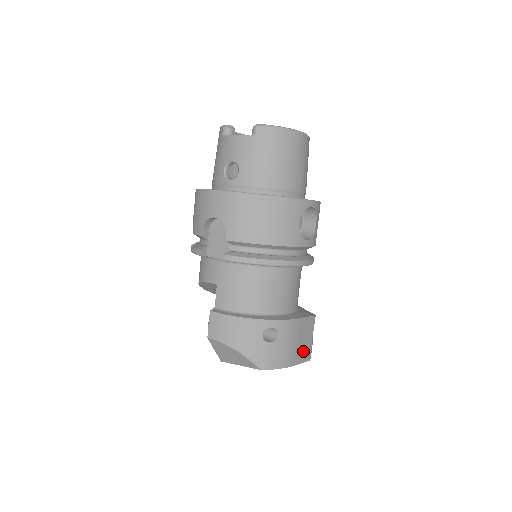
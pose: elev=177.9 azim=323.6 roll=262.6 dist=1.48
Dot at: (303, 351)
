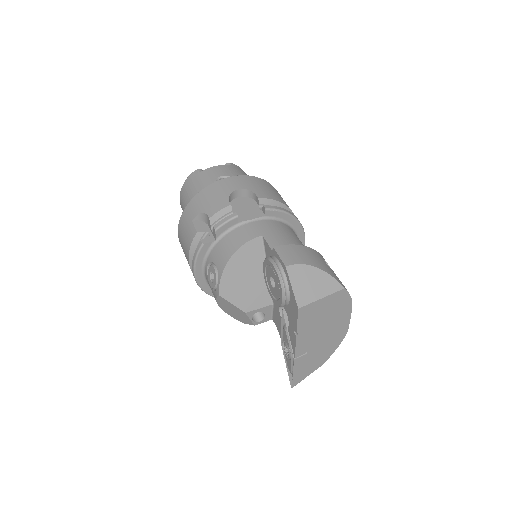
Dot at: occluded
